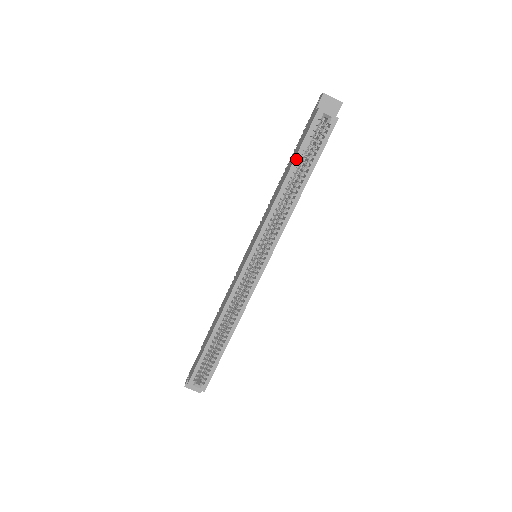
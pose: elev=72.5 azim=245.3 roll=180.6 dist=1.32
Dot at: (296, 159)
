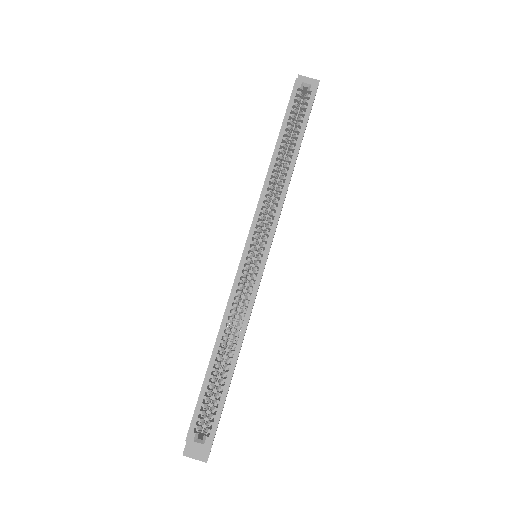
Dot at: (282, 129)
